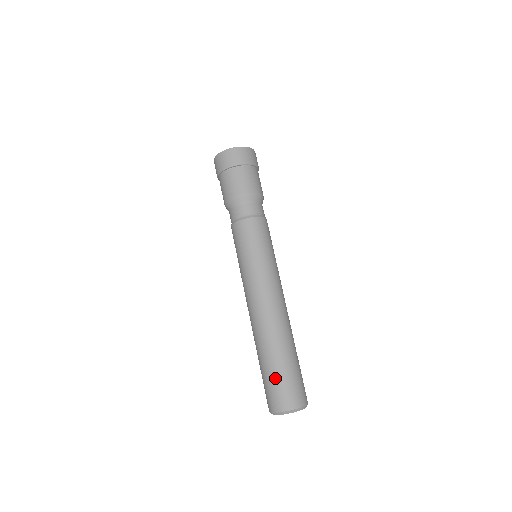
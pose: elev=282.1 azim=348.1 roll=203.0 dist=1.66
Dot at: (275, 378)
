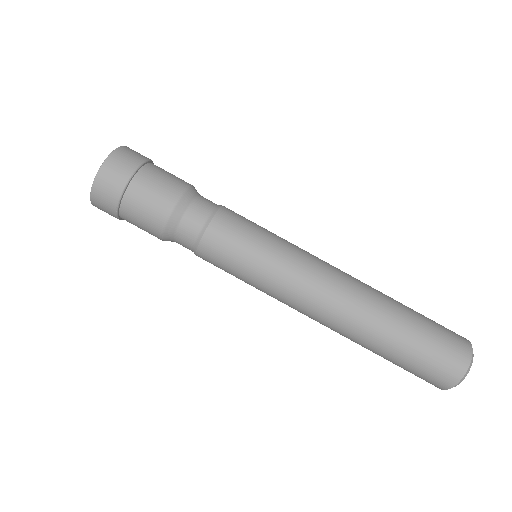
Dot at: (430, 334)
